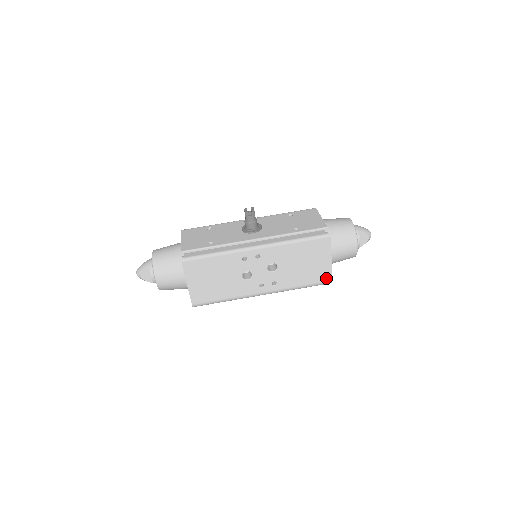
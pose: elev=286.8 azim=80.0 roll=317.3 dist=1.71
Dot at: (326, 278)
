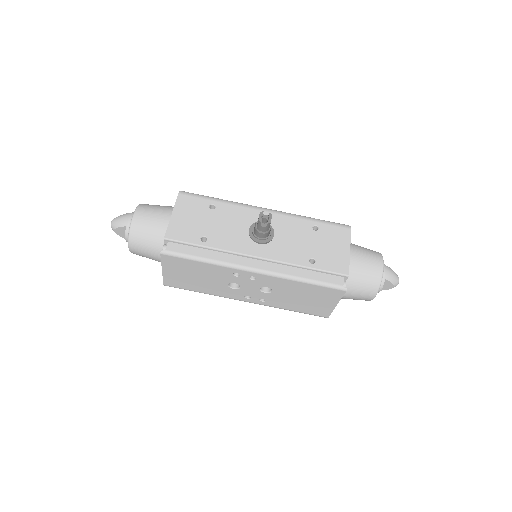
Dot at: (322, 314)
